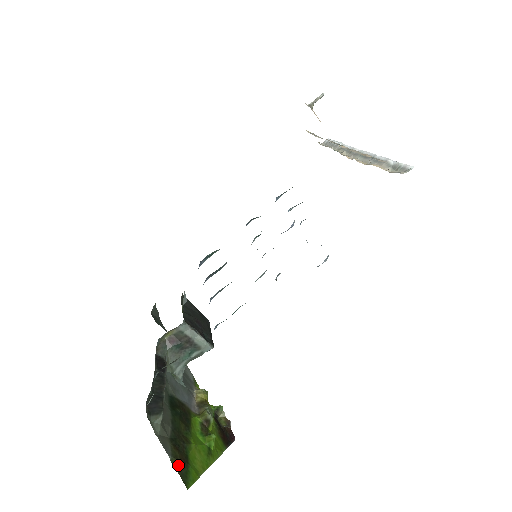
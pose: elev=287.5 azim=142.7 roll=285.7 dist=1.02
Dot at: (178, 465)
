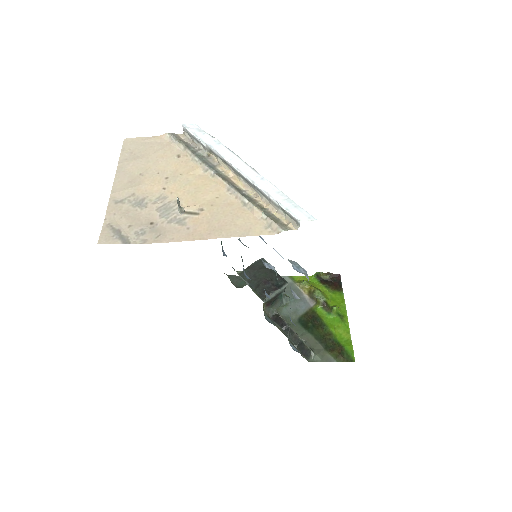
Dot at: (341, 358)
